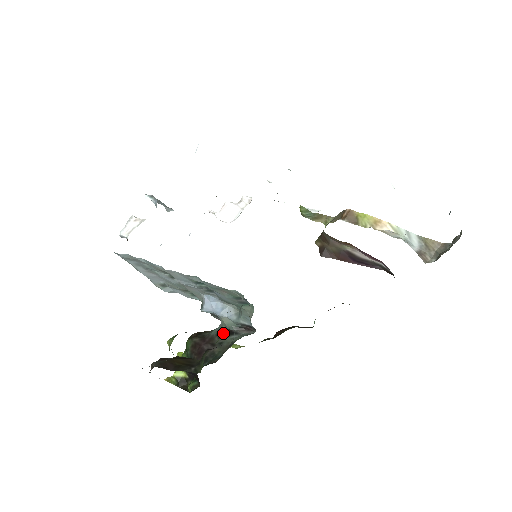
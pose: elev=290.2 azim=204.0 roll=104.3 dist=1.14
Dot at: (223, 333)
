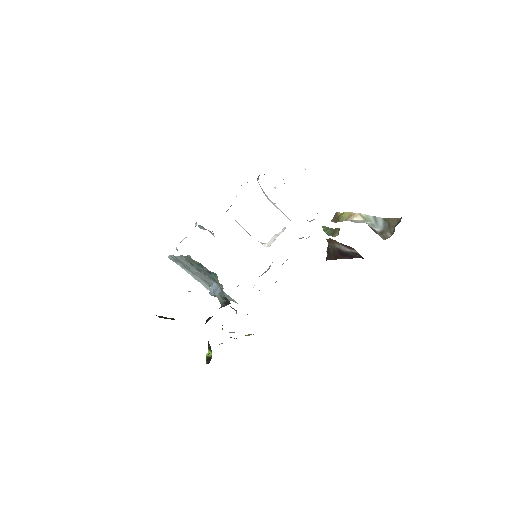
Dot at: occluded
